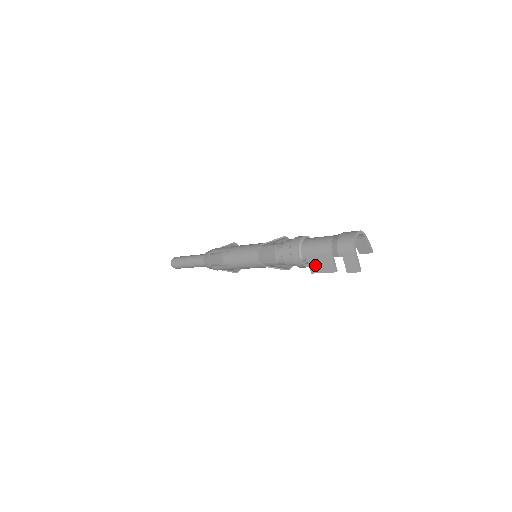
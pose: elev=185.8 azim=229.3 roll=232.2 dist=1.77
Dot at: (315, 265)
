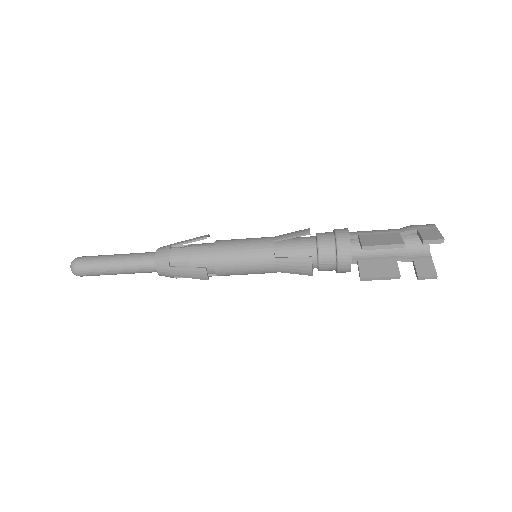
Dot at: (370, 239)
